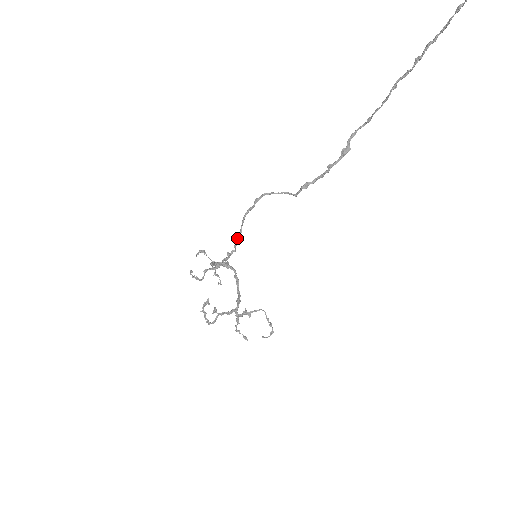
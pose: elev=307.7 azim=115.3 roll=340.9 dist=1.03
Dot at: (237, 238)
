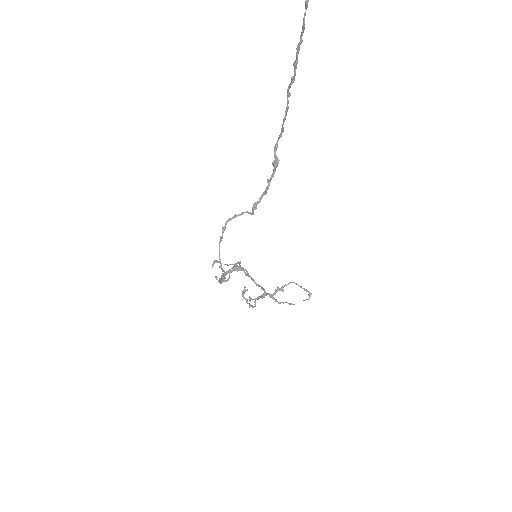
Dot at: (220, 267)
